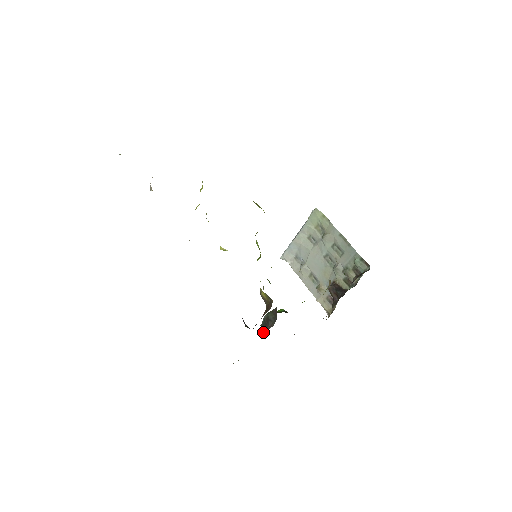
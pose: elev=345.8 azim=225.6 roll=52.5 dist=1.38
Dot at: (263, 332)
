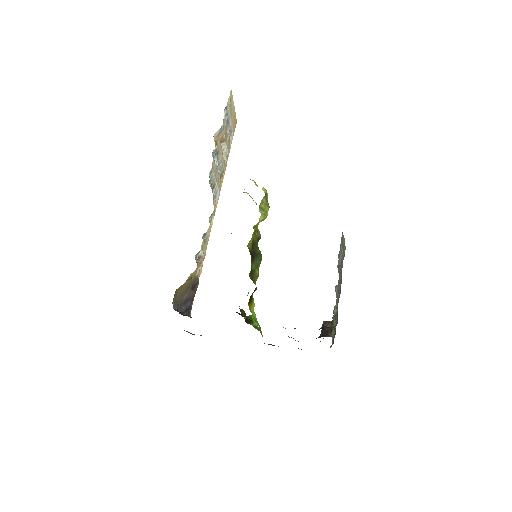
Dot at: occluded
